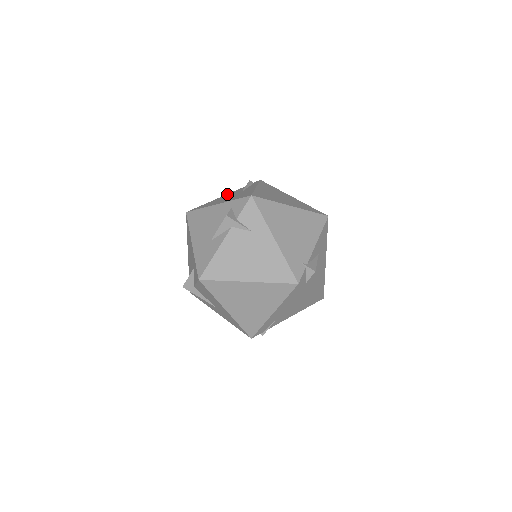
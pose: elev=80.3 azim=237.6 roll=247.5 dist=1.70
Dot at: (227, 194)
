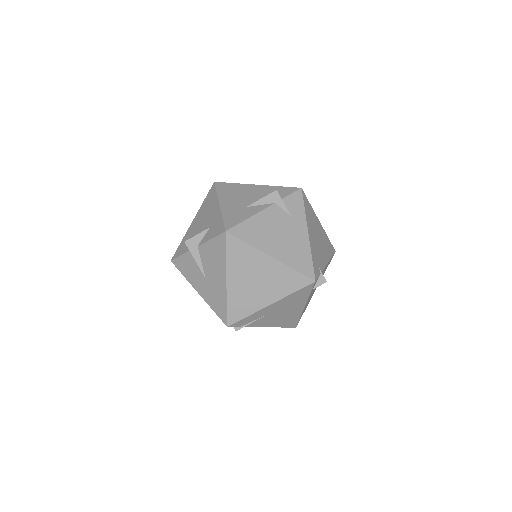
Dot at: occluded
